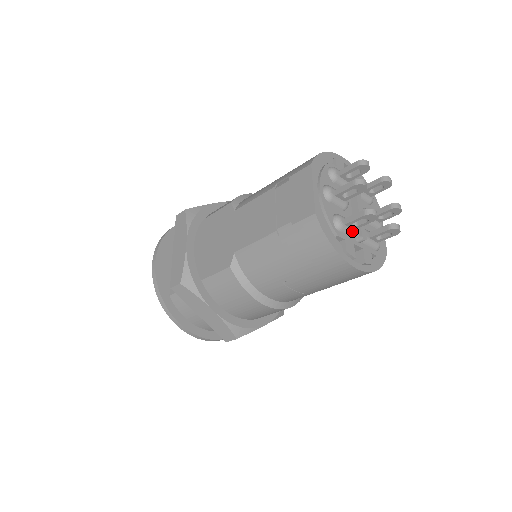
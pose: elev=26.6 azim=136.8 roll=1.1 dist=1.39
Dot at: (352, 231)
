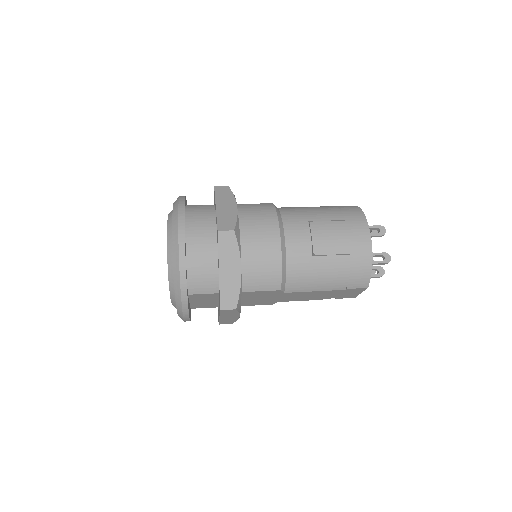
Dot at: occluded
